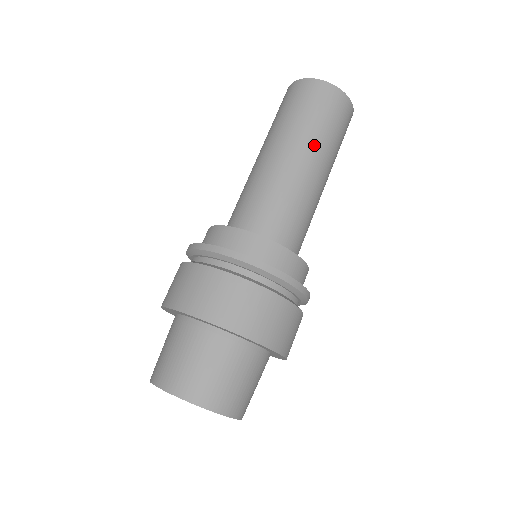
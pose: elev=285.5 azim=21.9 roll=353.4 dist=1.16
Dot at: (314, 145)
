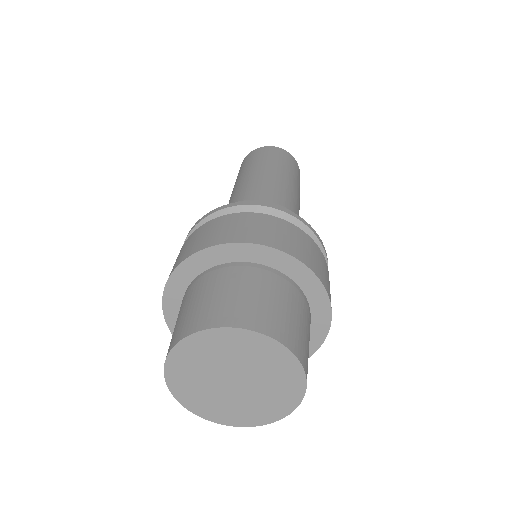
Dot at: (295, 184)
